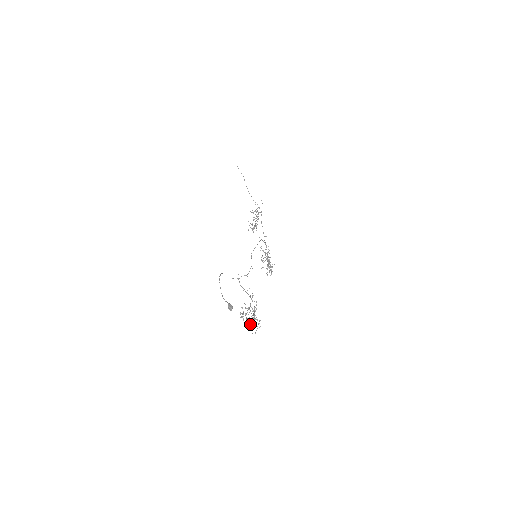
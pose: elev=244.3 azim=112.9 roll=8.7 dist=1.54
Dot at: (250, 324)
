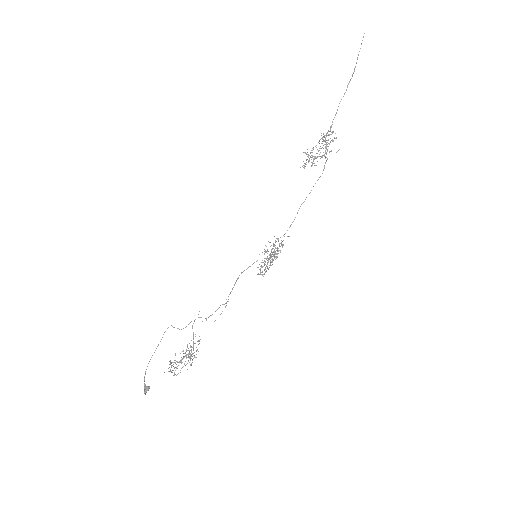
Dot at: occluded
